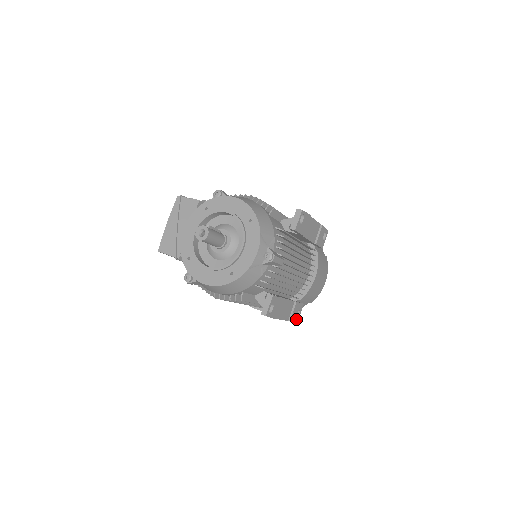
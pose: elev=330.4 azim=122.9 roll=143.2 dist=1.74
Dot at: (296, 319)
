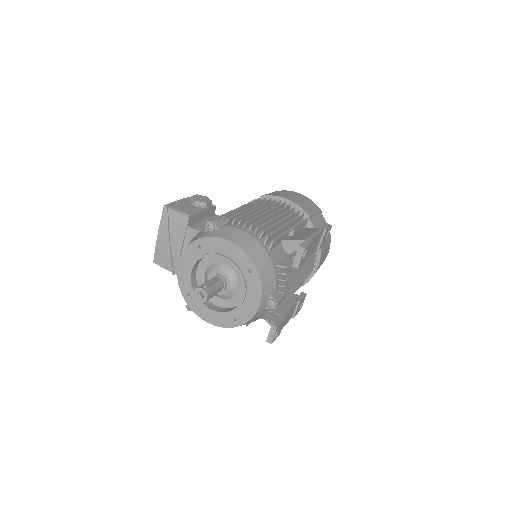
Dot at: (299, 310)
